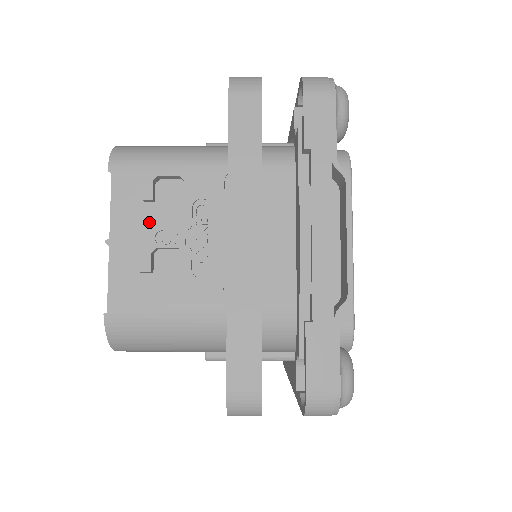
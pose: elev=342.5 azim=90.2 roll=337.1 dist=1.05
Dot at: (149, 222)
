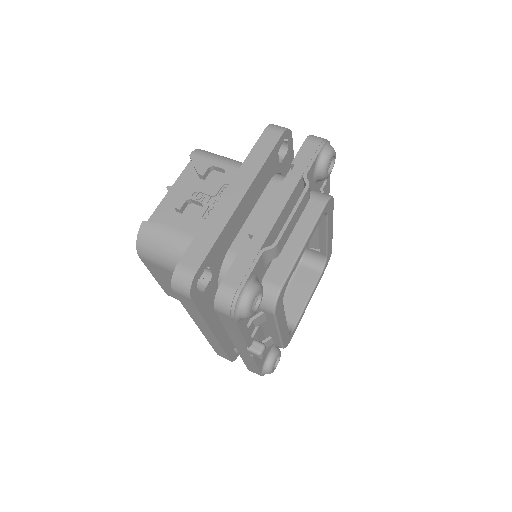
Dot at: (196, 188)
